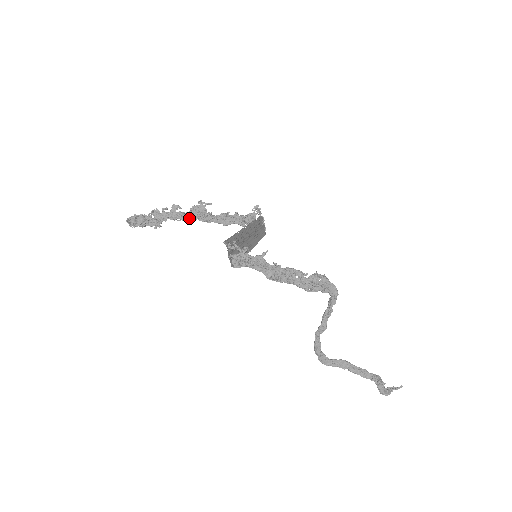
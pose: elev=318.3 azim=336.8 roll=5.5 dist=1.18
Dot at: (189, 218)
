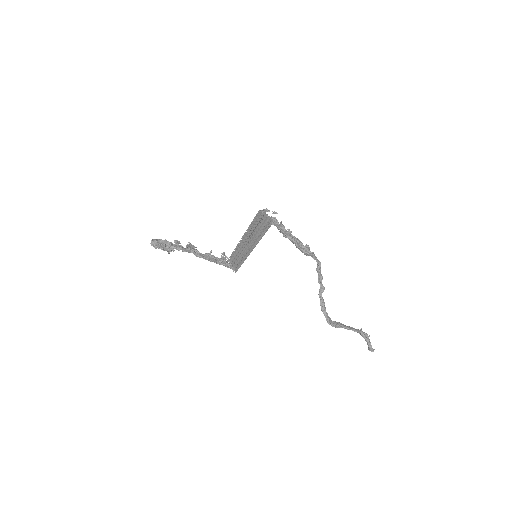
Dot at: (189, 250)
